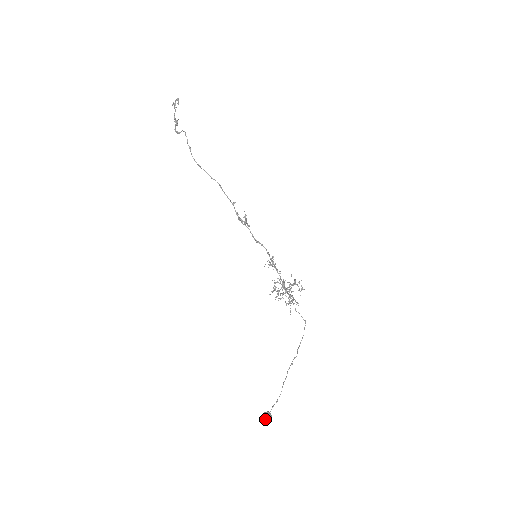
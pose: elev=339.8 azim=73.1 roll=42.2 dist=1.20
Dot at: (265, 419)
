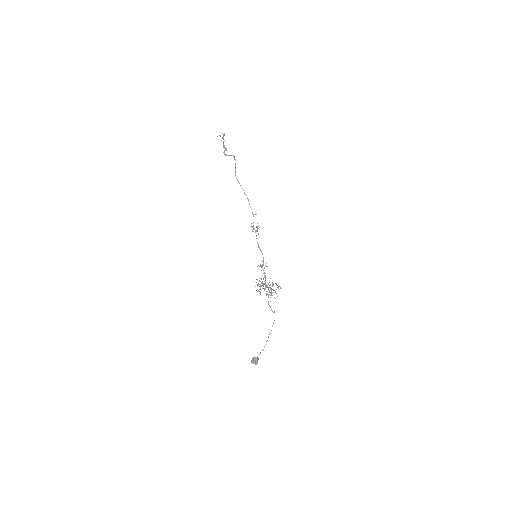
Dot at: (255, 361)
